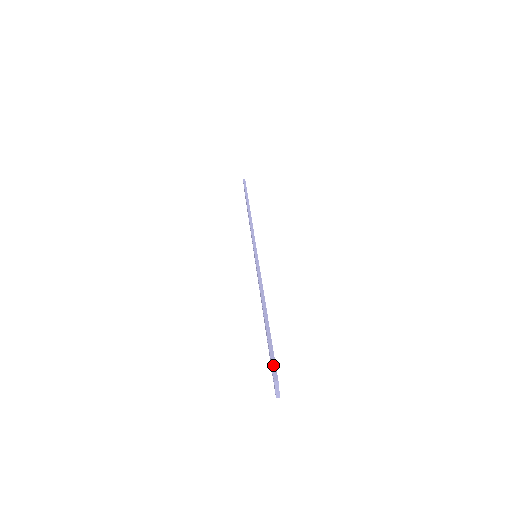
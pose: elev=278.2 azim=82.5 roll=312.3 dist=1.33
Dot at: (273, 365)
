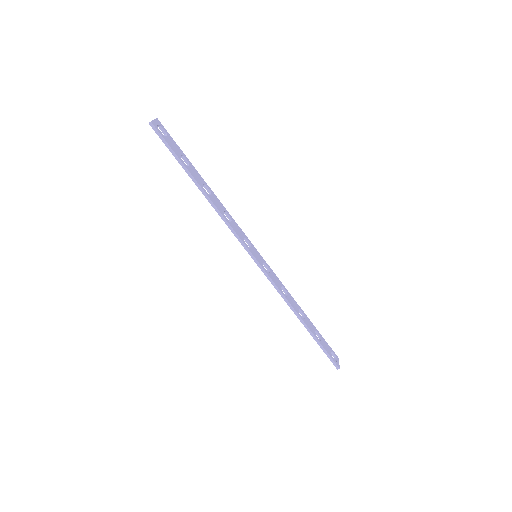
Dot at: (332, 361)
